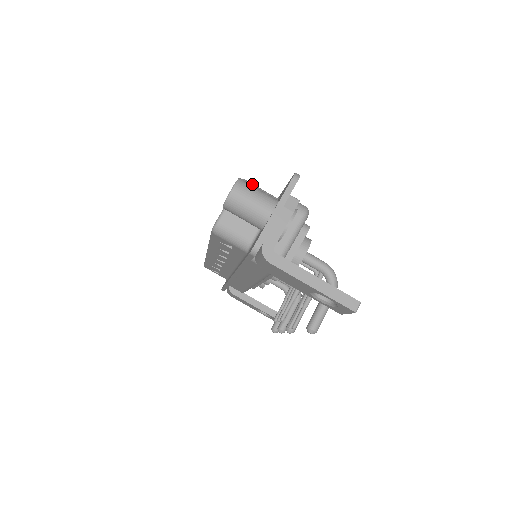
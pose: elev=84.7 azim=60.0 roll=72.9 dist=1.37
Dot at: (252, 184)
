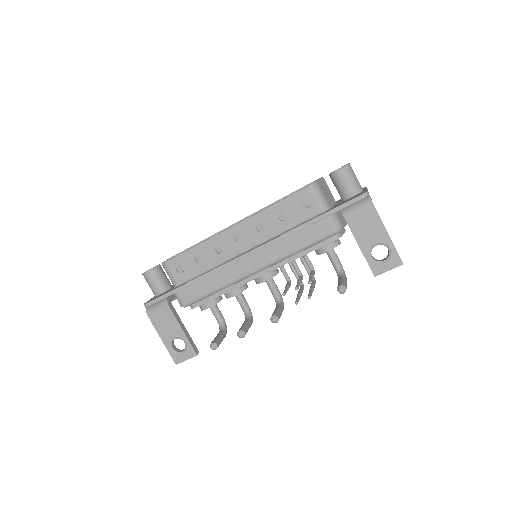
Dot at: occluded
